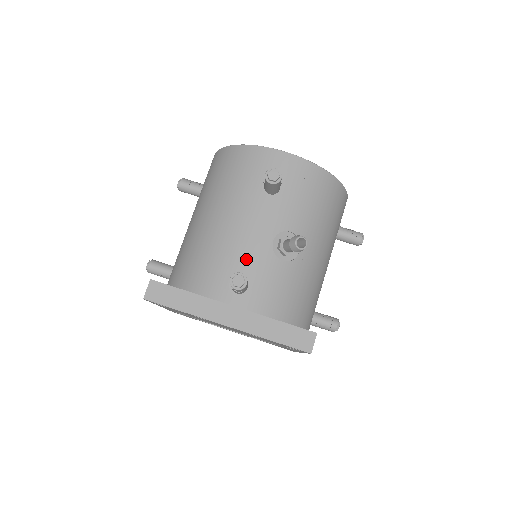
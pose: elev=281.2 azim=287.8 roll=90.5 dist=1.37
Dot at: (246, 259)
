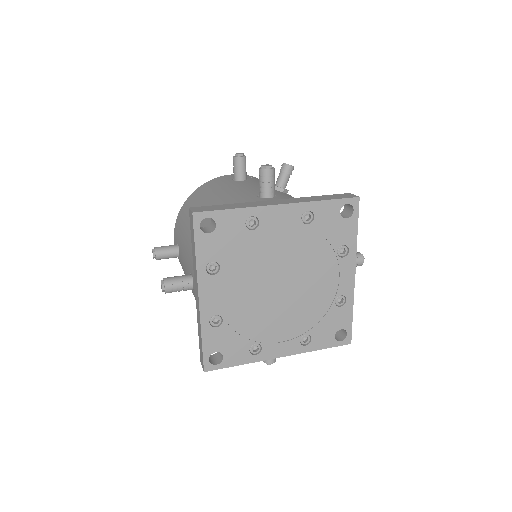
Dot at: (257, 191)
